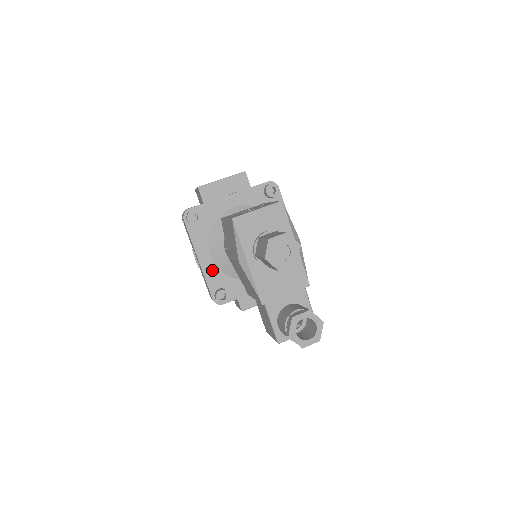
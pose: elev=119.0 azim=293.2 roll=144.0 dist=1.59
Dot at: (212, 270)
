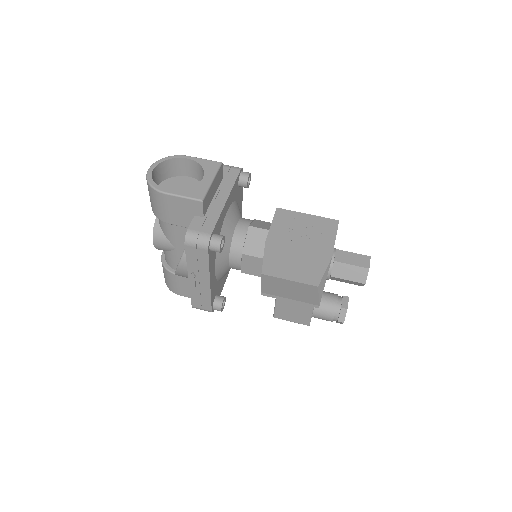
Dot at: (214, 285)
